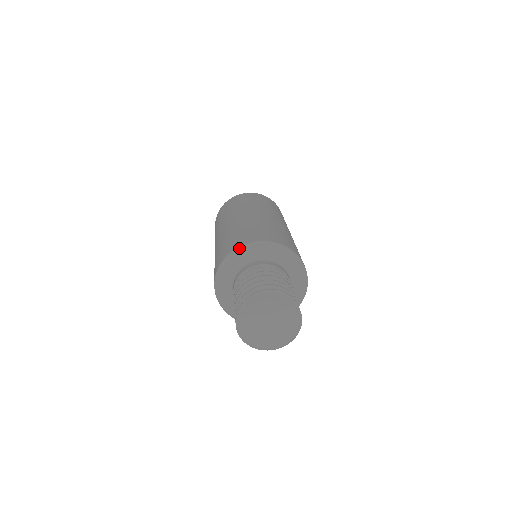
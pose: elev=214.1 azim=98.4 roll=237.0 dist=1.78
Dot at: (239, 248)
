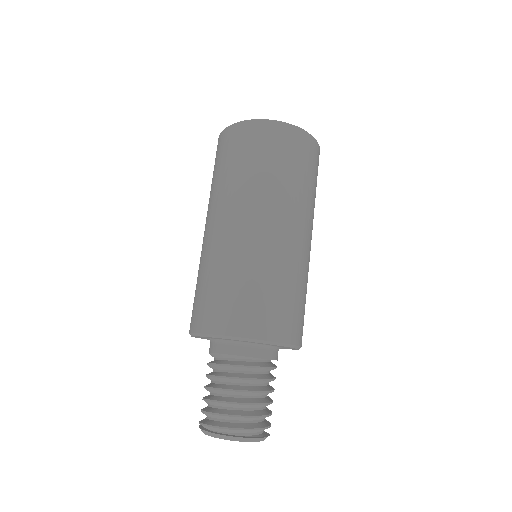
Dot at: (254, 341)
